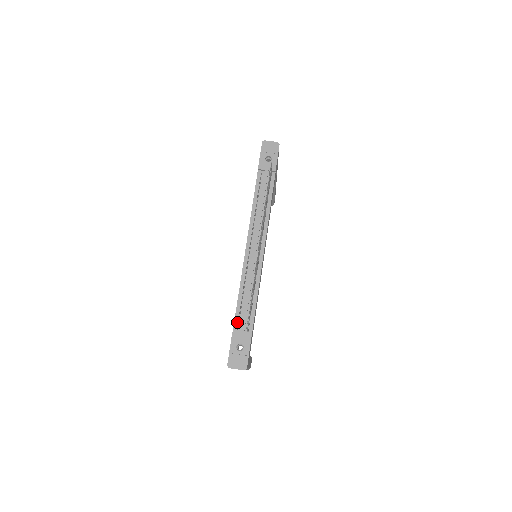
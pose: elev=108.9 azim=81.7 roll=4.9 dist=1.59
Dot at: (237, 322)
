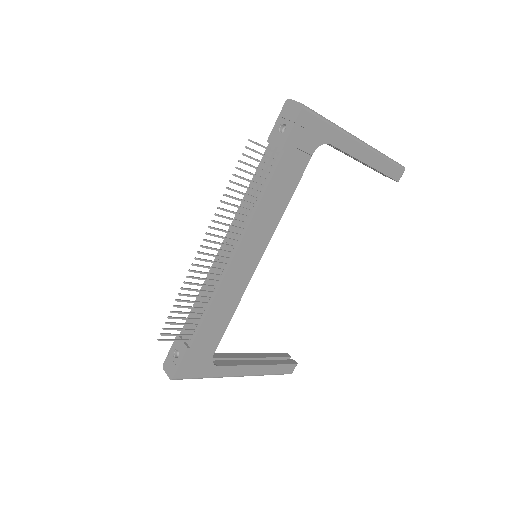
Dot at: (186, 326)
